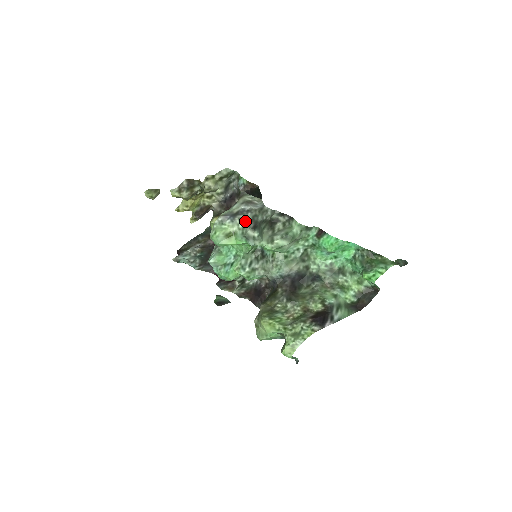
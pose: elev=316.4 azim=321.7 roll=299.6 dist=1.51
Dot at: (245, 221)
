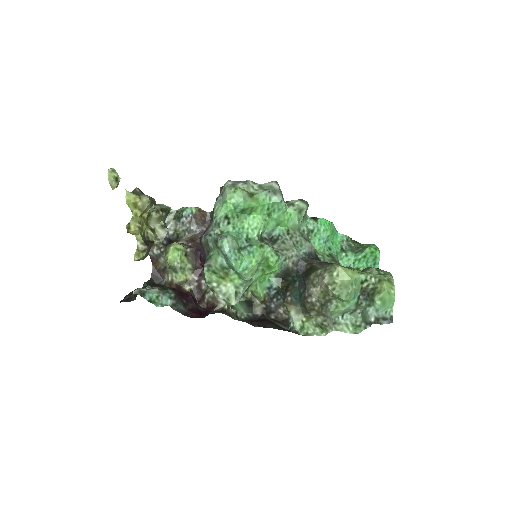
Dot at: (258, 184)
